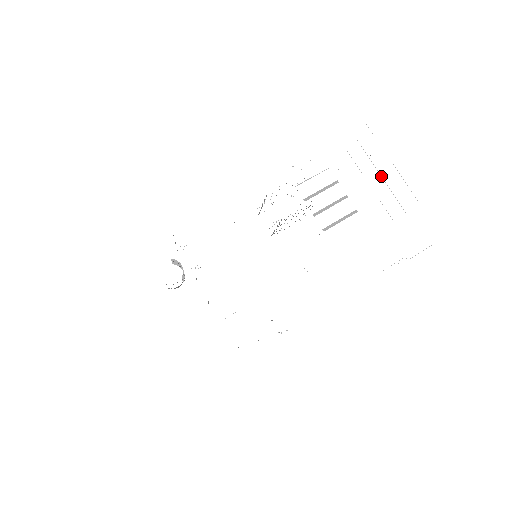
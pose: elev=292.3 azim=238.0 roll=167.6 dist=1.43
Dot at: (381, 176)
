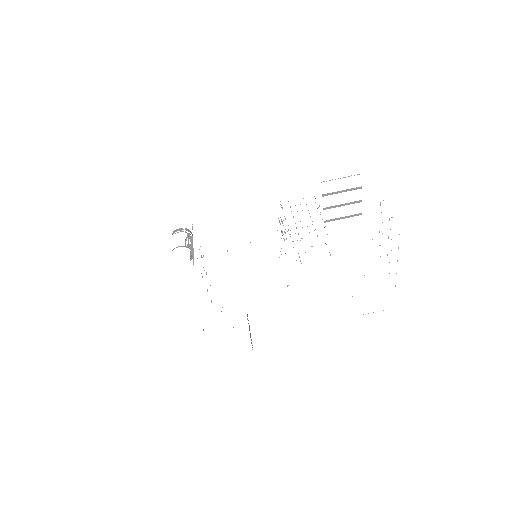
Dot at: occluded
